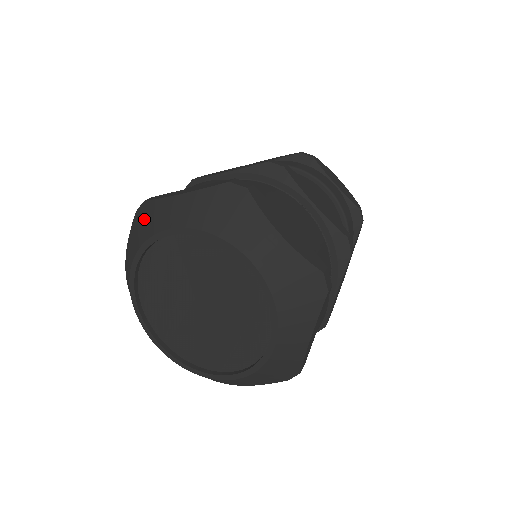
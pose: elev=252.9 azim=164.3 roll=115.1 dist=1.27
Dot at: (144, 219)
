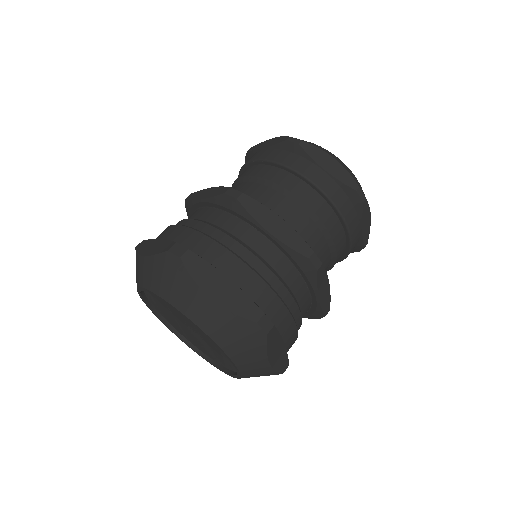
Dot at: occluded
